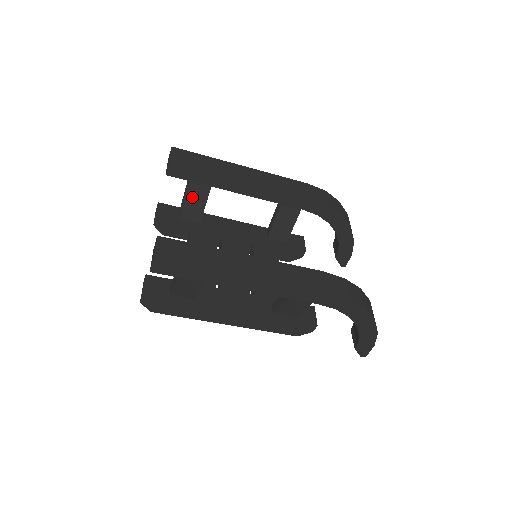
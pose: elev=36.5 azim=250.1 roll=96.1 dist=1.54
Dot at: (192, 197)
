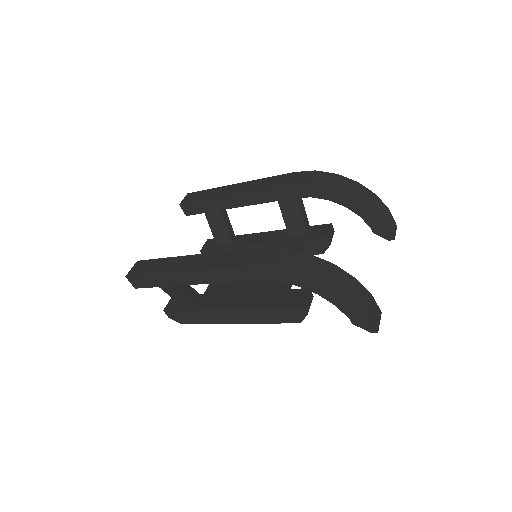
Dot at: (214, 225)
